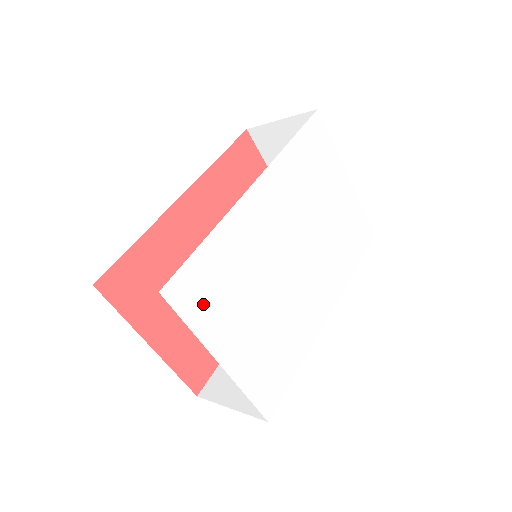
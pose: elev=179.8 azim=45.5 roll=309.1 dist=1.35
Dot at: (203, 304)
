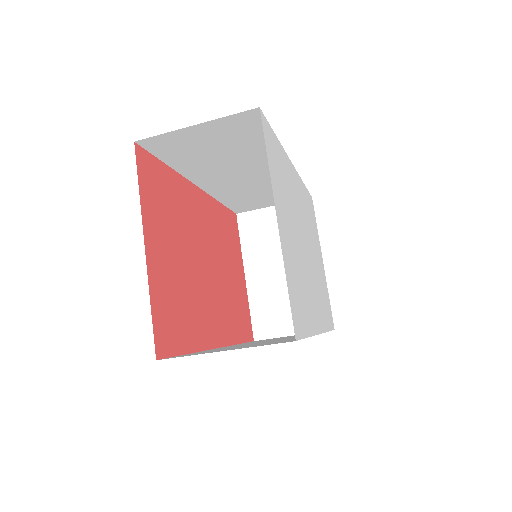
Dot at: (274, 164)
